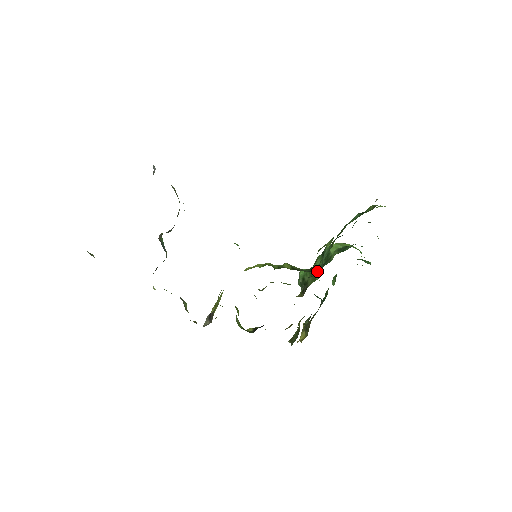
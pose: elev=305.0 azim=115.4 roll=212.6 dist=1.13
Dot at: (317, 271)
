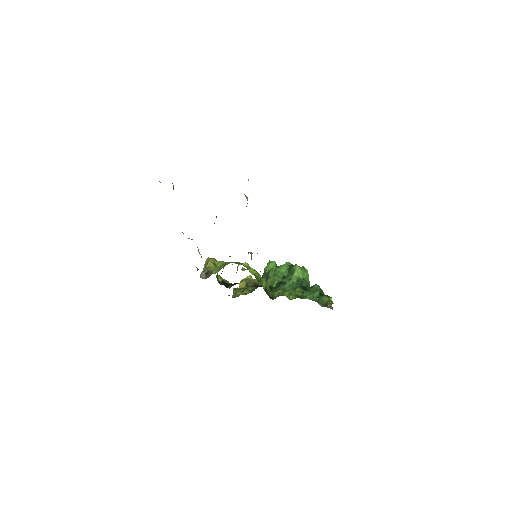
Dot at: (278, 279)
